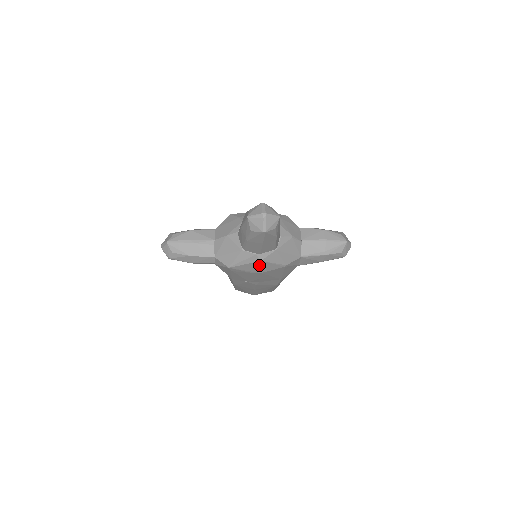
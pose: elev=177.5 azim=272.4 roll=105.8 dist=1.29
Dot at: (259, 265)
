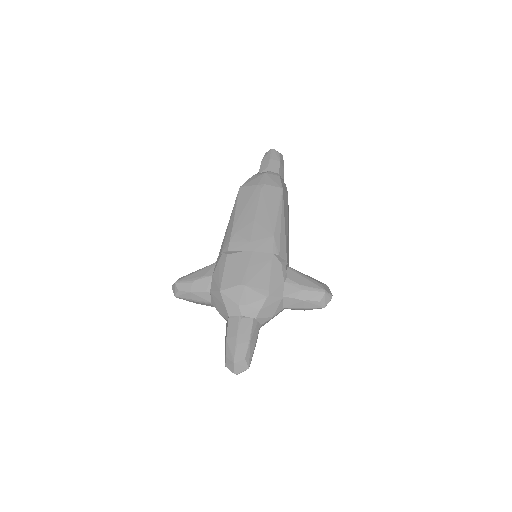
Dot at: occluded
